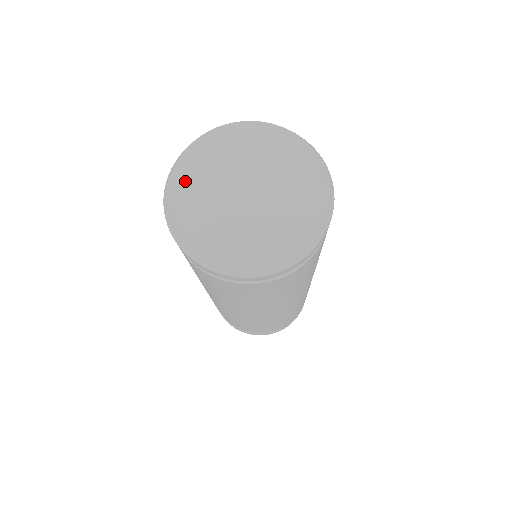
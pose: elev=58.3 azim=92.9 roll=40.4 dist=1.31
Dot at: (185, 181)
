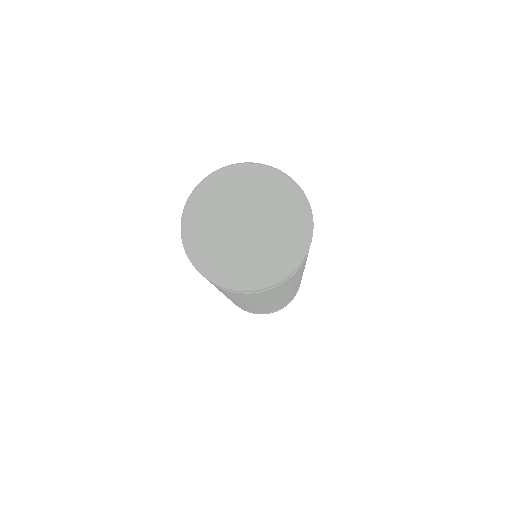
Dot at: (206, 195)
